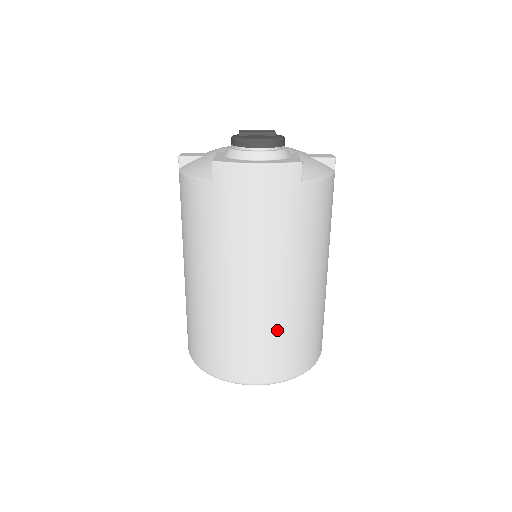
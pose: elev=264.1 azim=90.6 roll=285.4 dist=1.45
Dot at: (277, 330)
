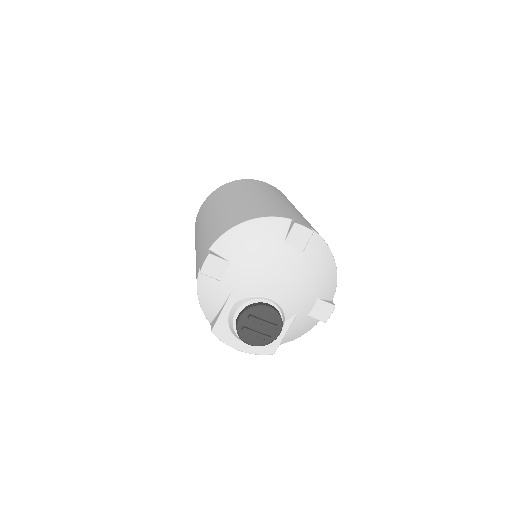
Dot at: occluded
